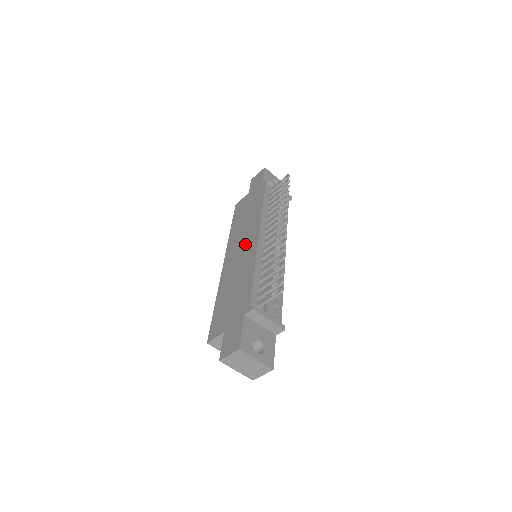
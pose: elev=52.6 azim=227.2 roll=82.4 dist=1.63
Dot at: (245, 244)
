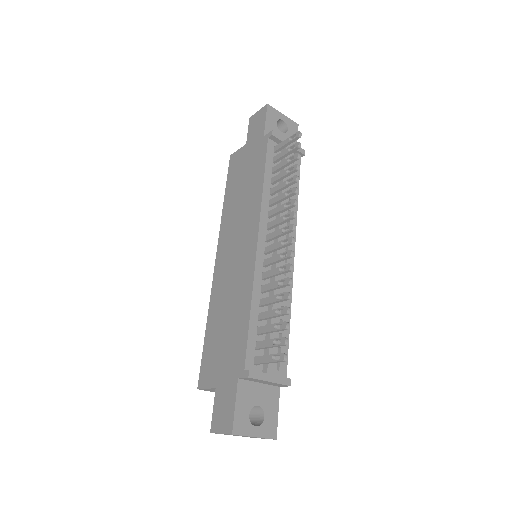
Dot at: (240, 245)
